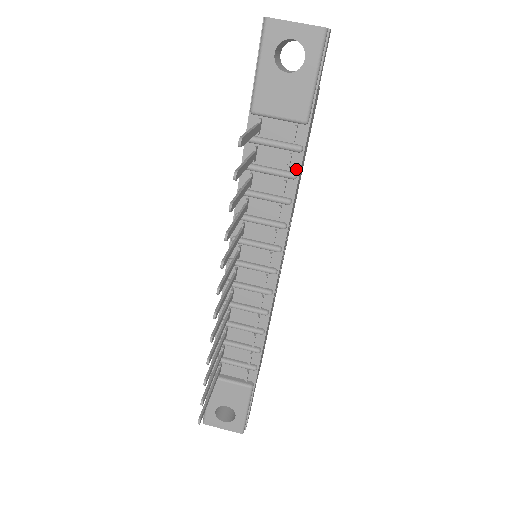
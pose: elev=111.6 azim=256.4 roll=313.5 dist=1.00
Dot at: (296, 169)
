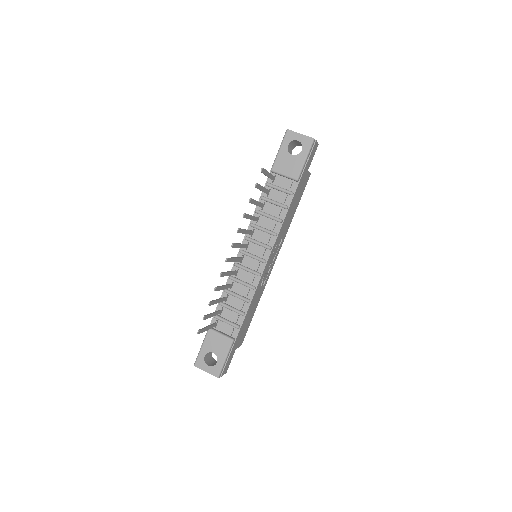
Dot at: (288, 204)
